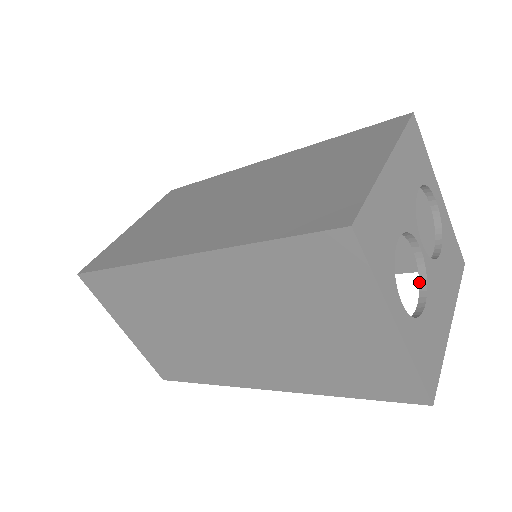
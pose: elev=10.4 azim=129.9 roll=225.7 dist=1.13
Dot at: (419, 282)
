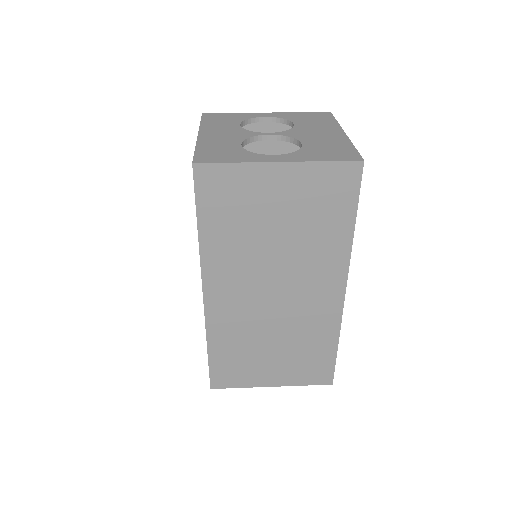
Dot at: occluded
